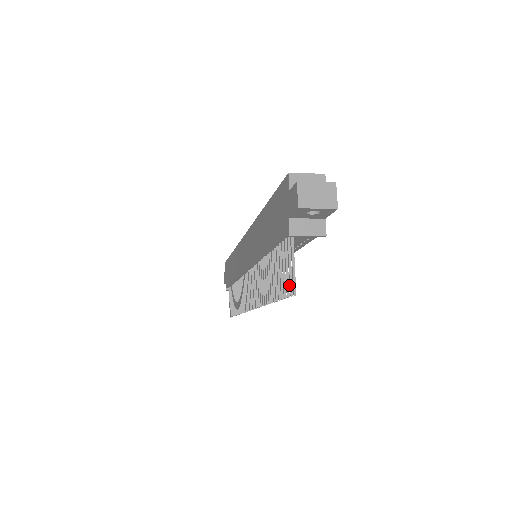
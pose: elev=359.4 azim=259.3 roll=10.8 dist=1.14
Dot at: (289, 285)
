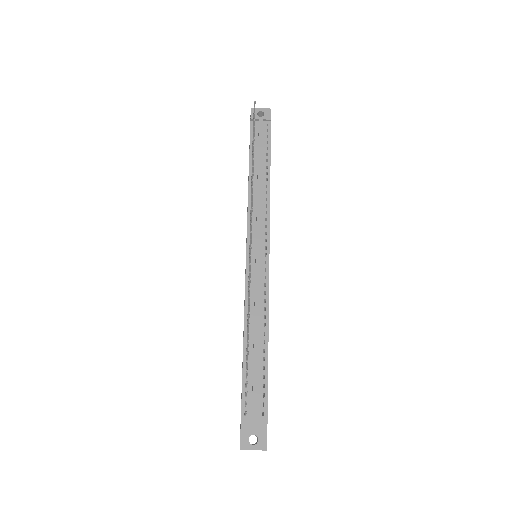
Dot at: occluded
